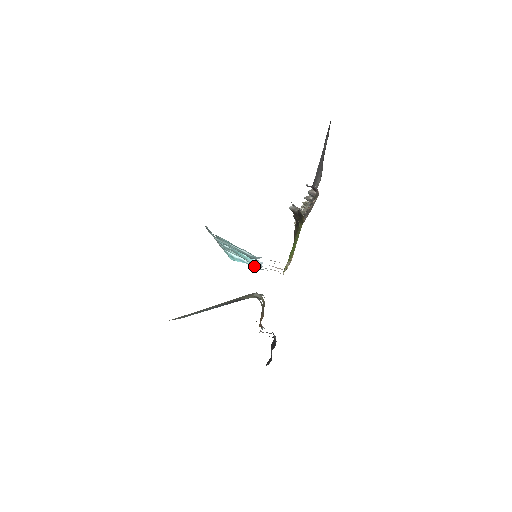
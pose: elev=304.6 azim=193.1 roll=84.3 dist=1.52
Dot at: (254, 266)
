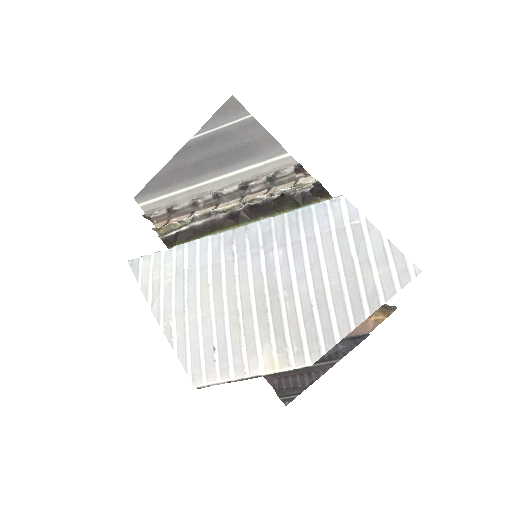
Dot at: occluded
